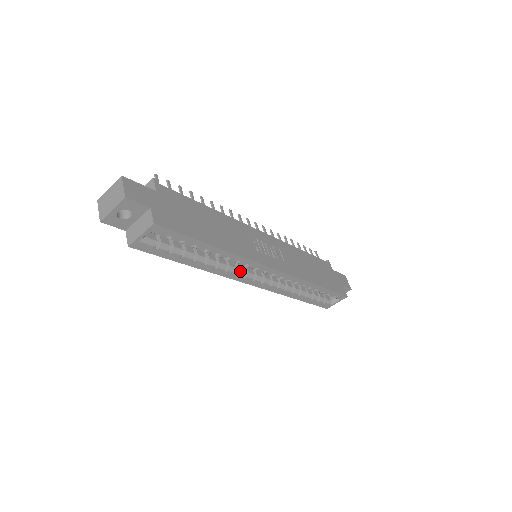
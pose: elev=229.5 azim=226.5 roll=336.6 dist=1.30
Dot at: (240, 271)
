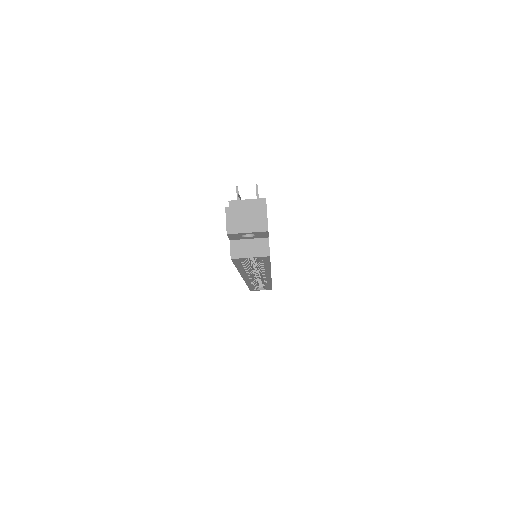
Dot at: (252, 273)
